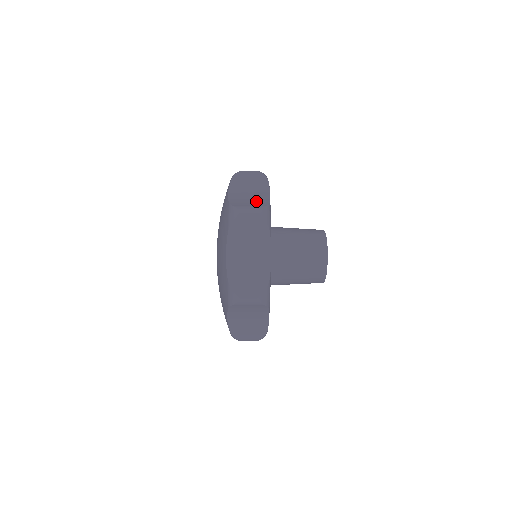
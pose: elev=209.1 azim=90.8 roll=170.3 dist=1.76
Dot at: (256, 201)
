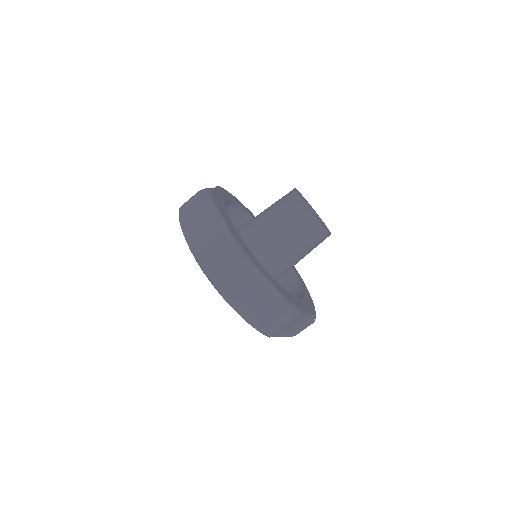
Dot at: occluded
